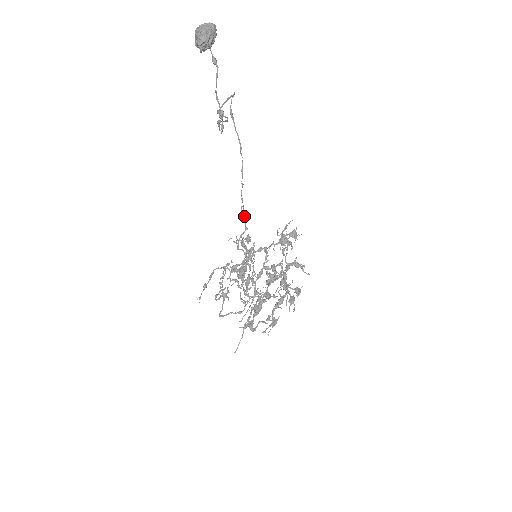
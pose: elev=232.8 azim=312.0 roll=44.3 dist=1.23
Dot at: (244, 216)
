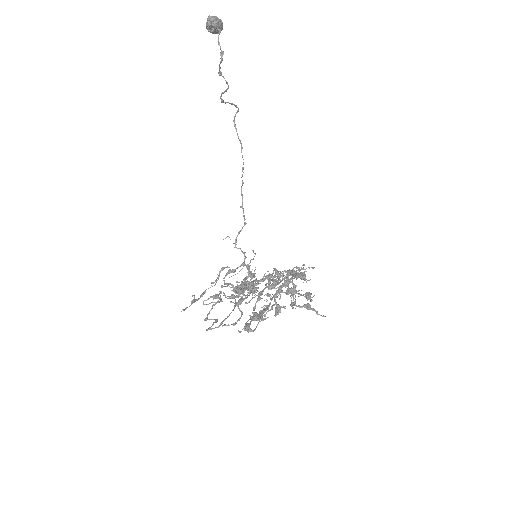
Dot at: (243, 210)
